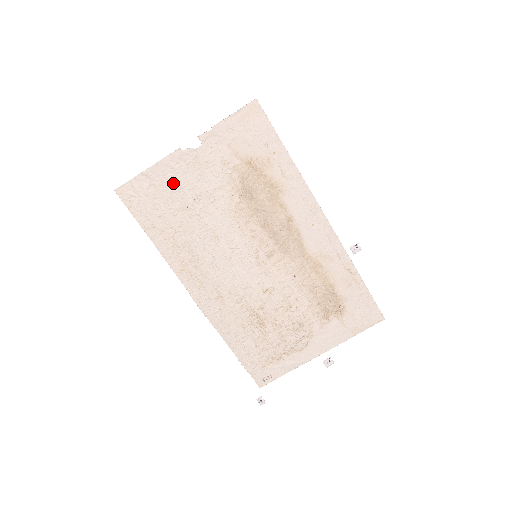
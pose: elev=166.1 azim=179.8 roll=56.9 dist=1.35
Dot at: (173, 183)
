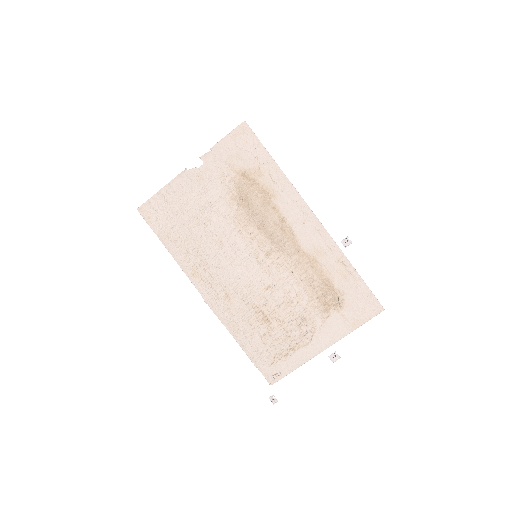
Dot at: (182, 198)
